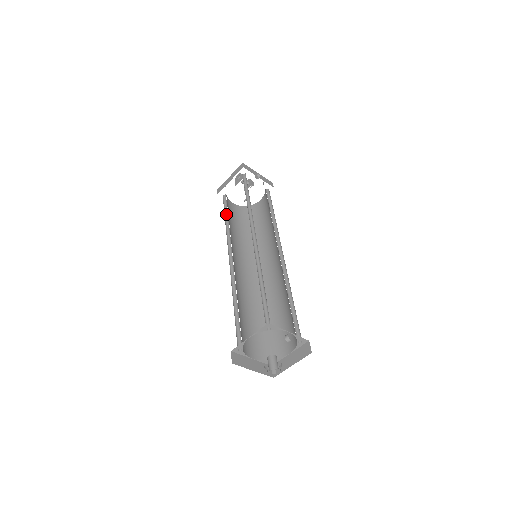
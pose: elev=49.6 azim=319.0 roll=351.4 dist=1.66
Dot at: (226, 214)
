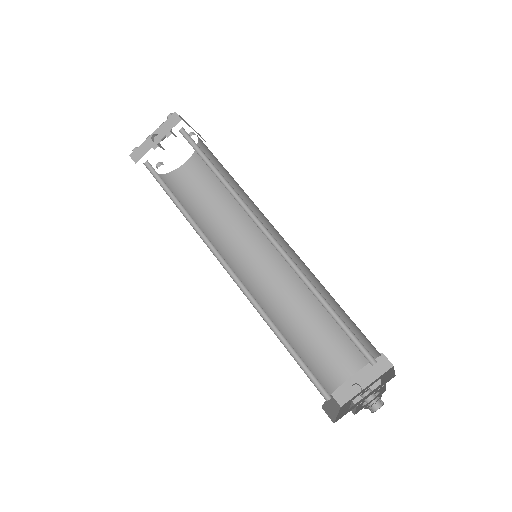
Dot at: (193, 205)
